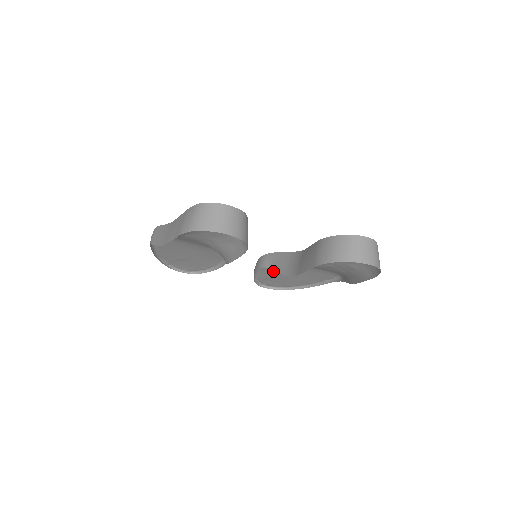
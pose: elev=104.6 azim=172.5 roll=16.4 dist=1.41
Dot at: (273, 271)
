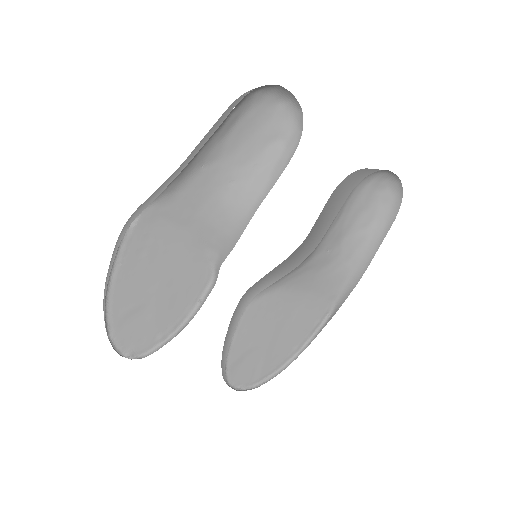
Dot at: (254, 325)
